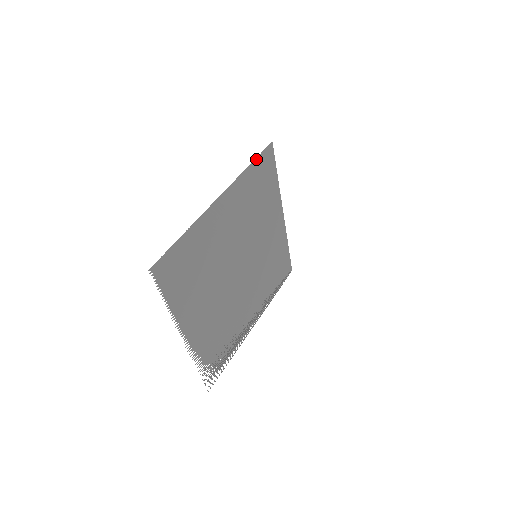
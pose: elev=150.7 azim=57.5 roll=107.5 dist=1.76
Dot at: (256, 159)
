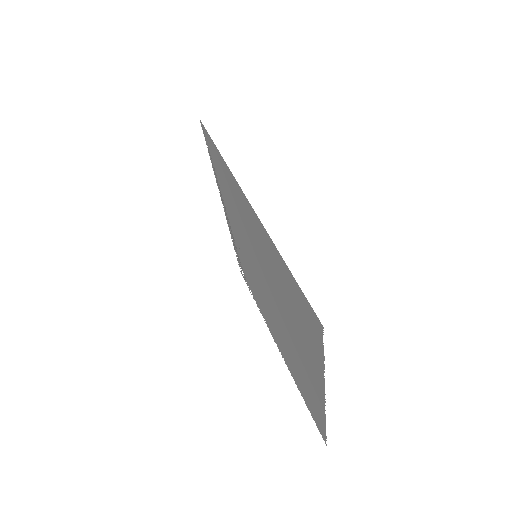
Dot at: (321, 353)
